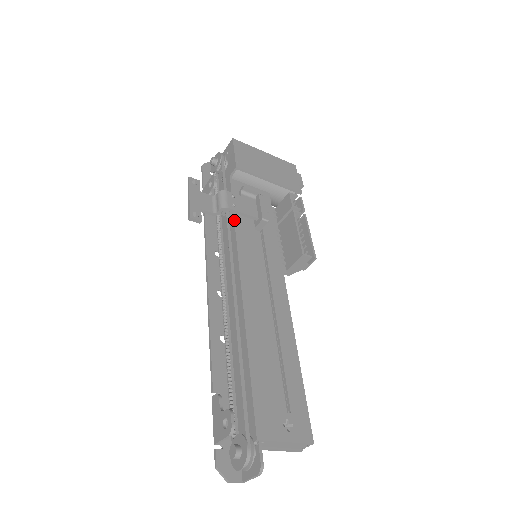
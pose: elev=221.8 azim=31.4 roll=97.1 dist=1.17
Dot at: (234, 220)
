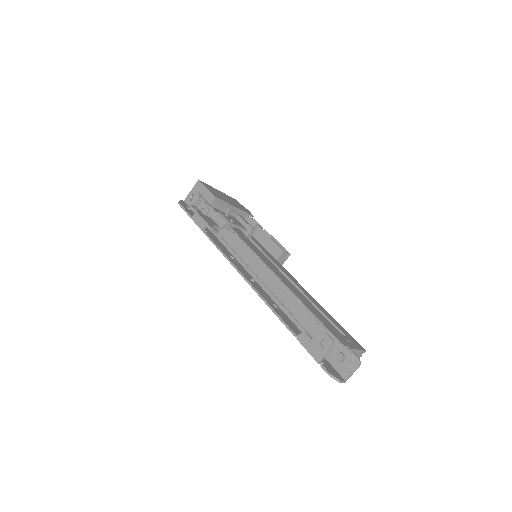
Dot at: occluded
